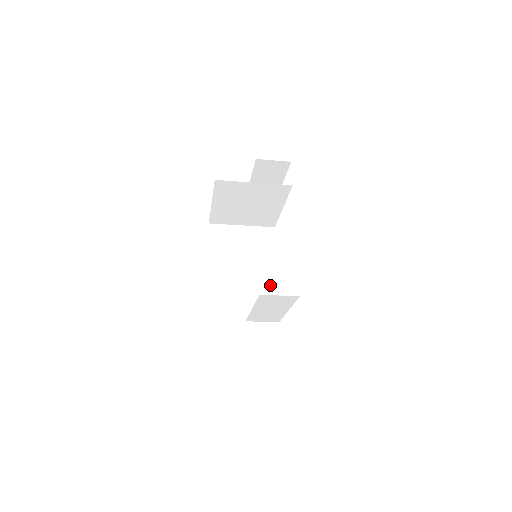
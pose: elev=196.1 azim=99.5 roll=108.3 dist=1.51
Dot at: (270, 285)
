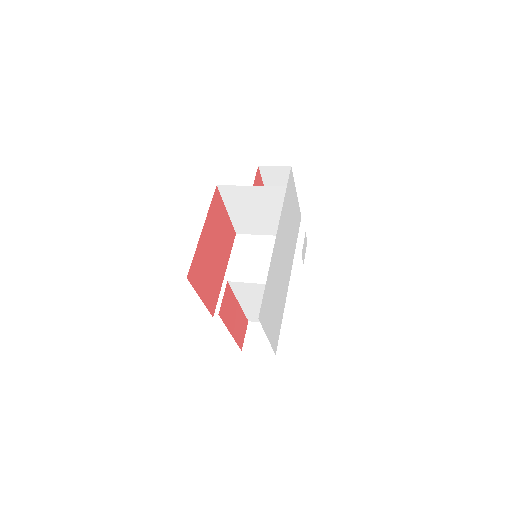
Dot at: occluded
